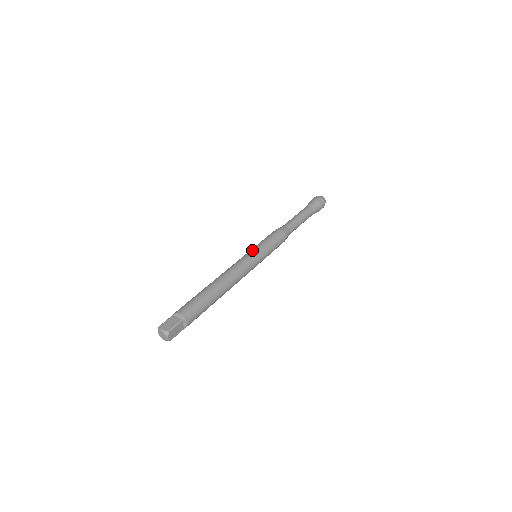
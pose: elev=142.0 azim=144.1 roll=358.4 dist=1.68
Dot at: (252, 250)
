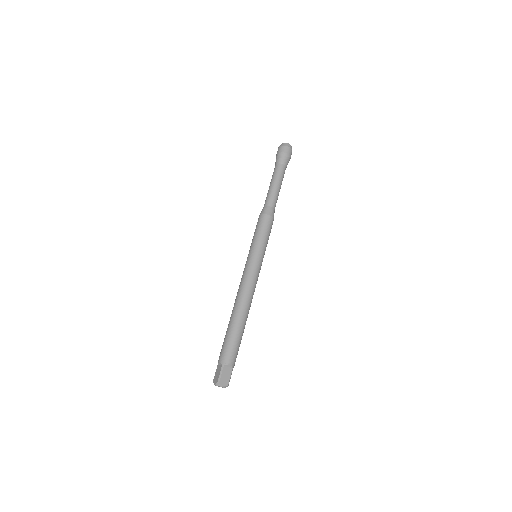
Dot at: (257, 256)
